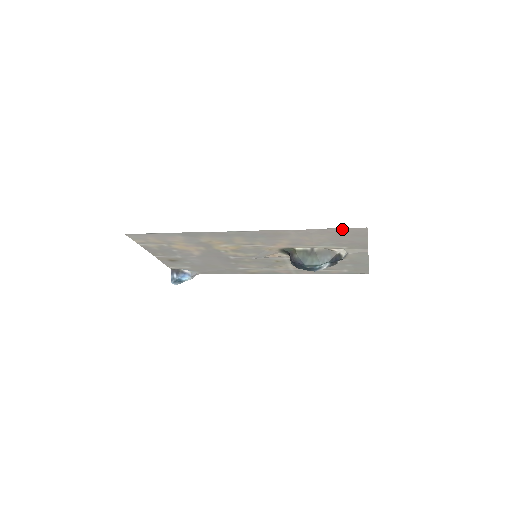
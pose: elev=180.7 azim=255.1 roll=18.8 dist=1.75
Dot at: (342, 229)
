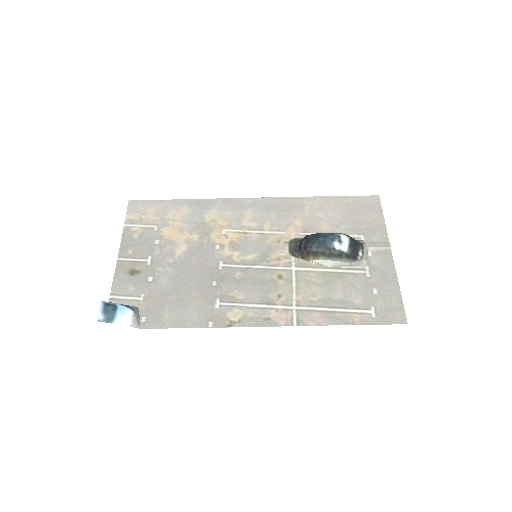
Dot at: (356, 199)
